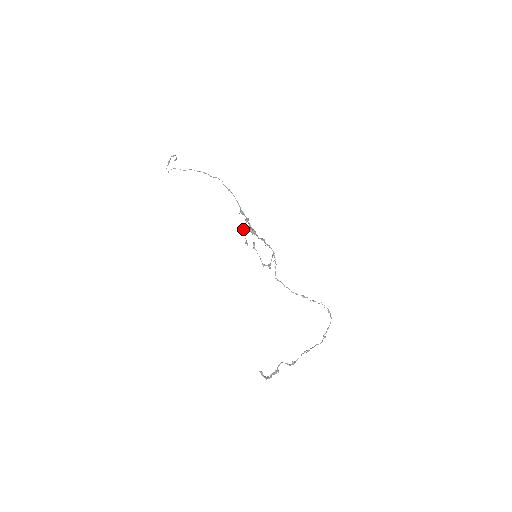
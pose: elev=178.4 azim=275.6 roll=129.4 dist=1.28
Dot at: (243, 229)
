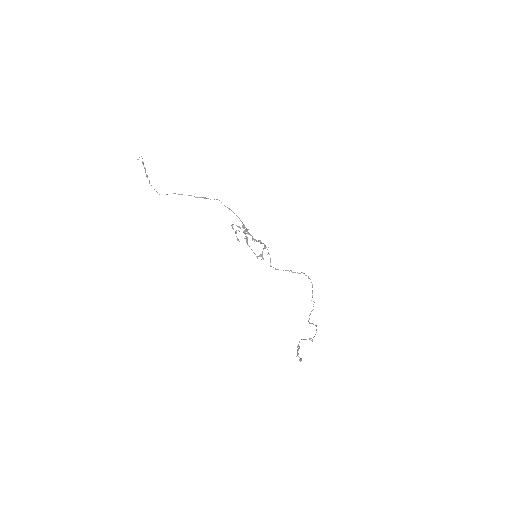
Dot at: (246, 240)
